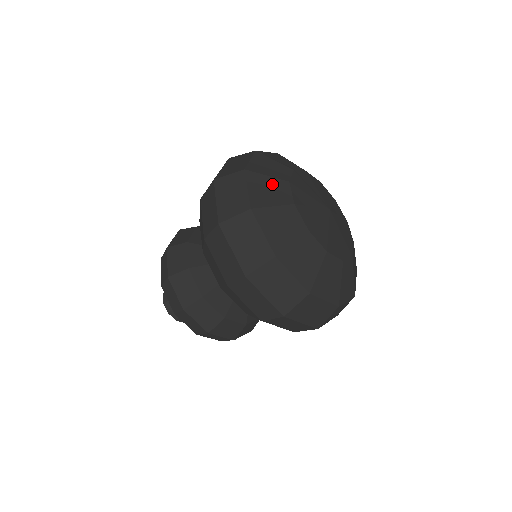
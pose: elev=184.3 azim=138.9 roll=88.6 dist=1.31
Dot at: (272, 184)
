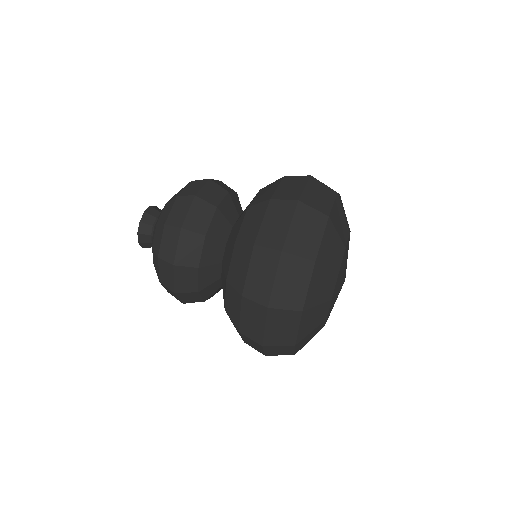
Dot at: (337, 244)
